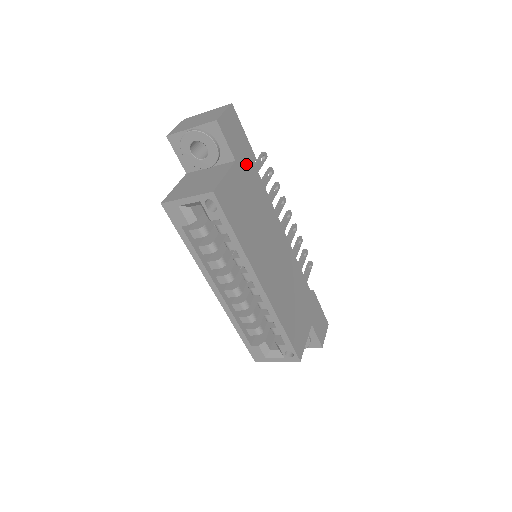
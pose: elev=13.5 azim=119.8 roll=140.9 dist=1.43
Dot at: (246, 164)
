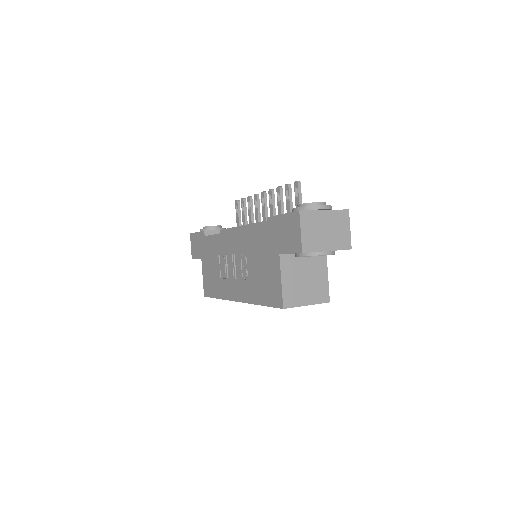
Dot at: occluded
